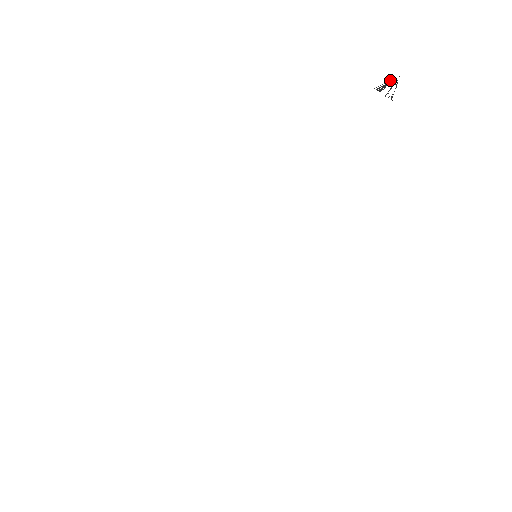
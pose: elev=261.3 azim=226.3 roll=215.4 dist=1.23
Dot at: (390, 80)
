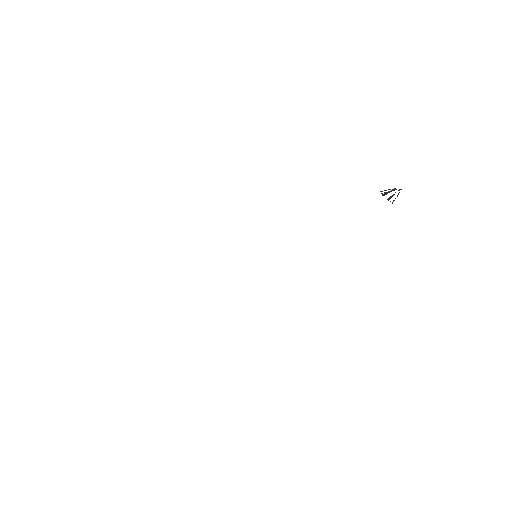
Dot at: (394, 189)
